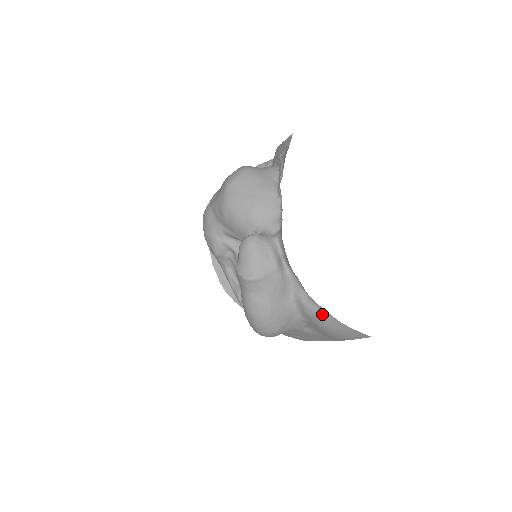
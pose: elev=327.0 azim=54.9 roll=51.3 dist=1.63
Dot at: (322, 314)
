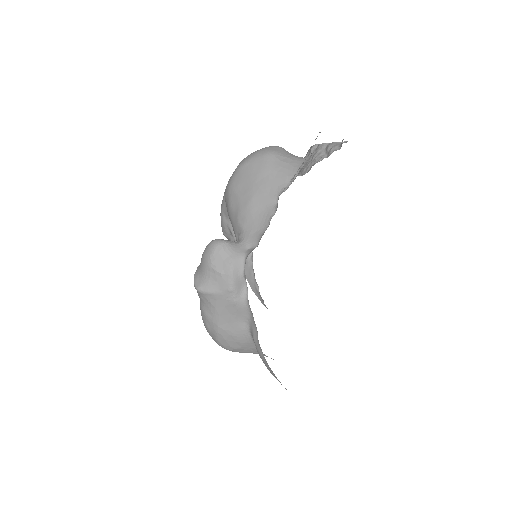
Dot at: (266, 364)
